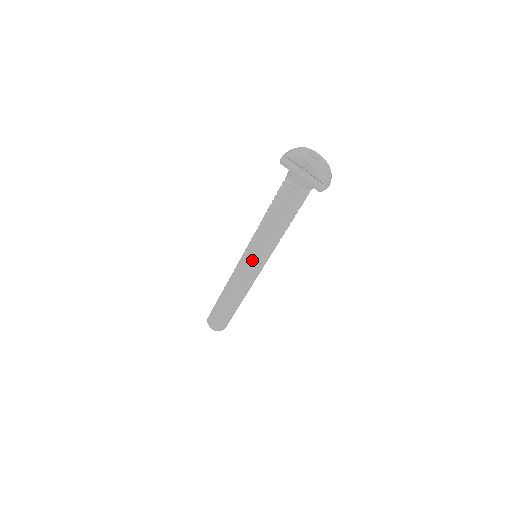
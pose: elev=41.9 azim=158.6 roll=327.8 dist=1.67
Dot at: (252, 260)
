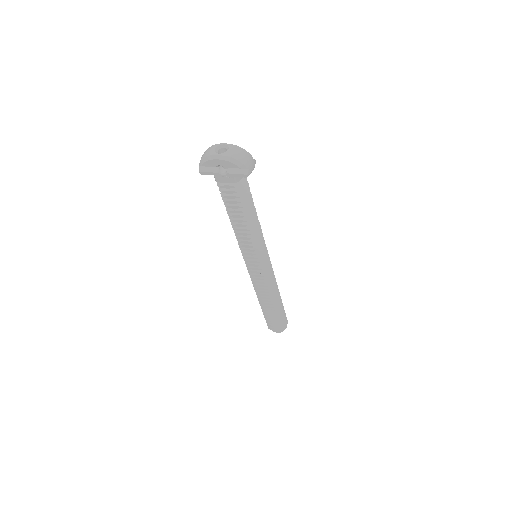
Dot at: (253, 263)
